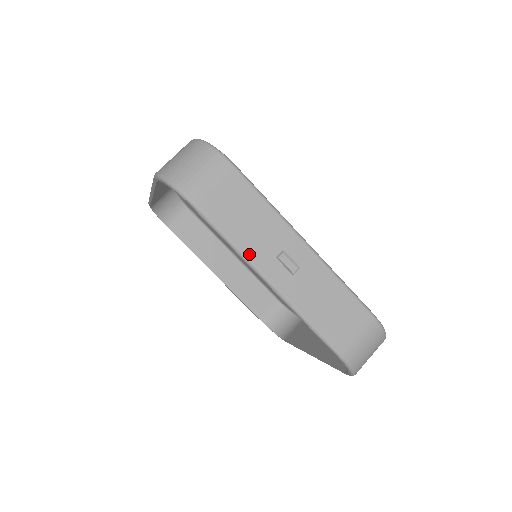
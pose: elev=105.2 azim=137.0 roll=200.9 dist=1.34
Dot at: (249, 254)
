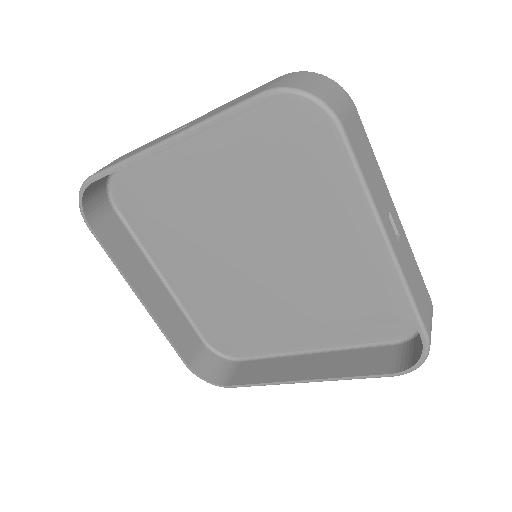
Dot at: (377, 205)
